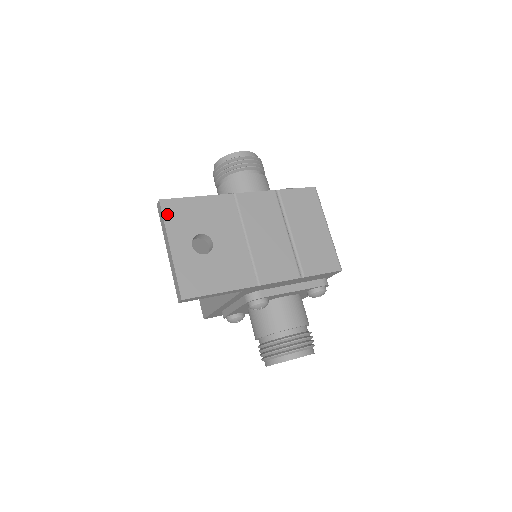
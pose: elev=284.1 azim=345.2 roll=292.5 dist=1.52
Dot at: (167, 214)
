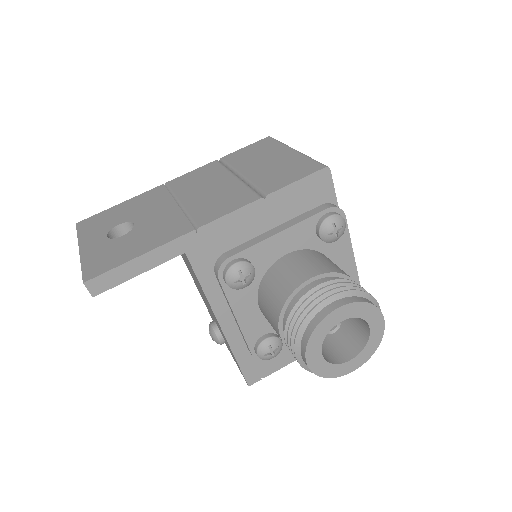
Dot at: (82, 228)
